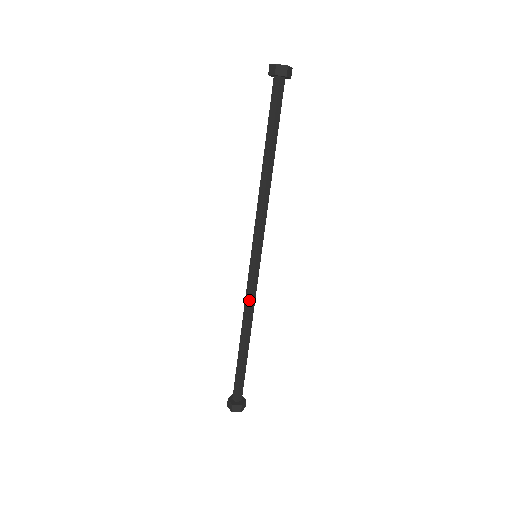
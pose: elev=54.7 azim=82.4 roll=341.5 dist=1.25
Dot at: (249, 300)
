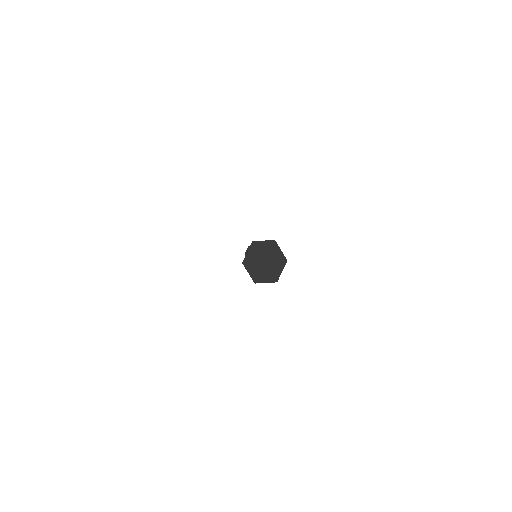
Dot at: occluded
